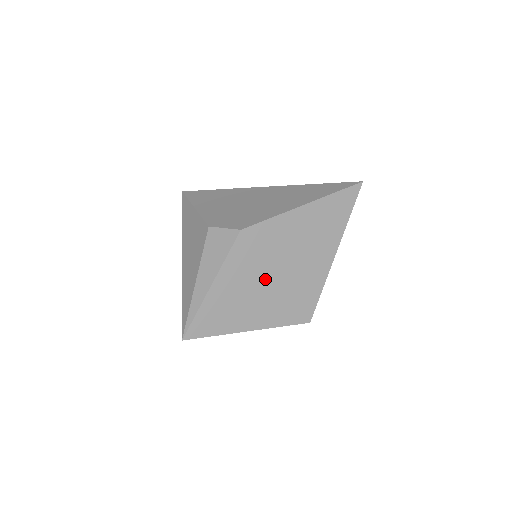
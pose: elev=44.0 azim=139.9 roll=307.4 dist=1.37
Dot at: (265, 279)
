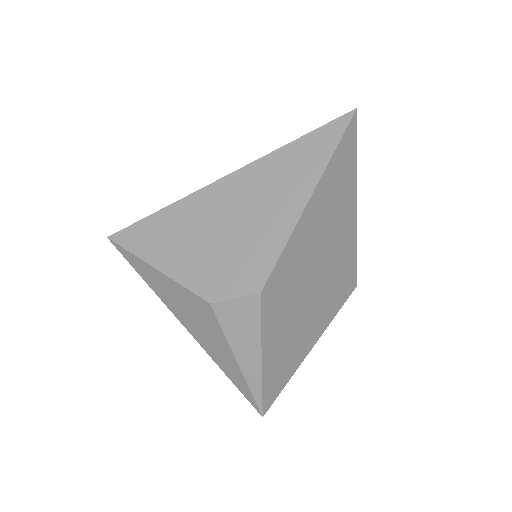
Dot at: (305, 302)
